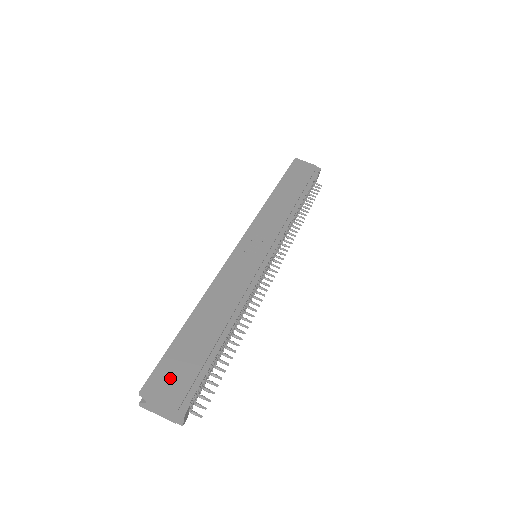
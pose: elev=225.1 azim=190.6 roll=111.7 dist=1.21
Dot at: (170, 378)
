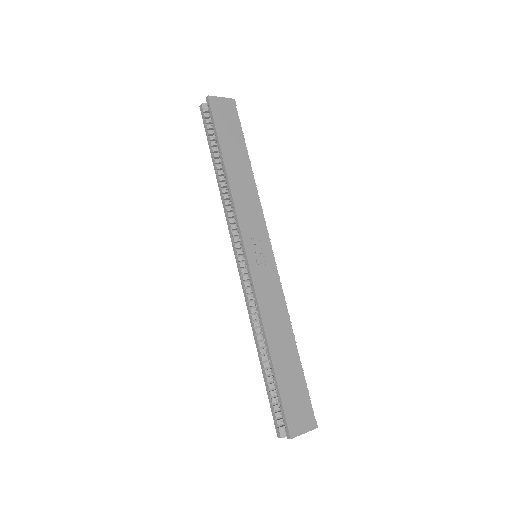
Dot at: (297, 415)
